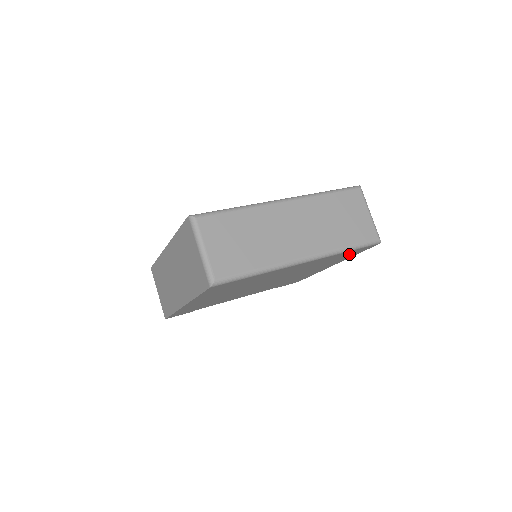
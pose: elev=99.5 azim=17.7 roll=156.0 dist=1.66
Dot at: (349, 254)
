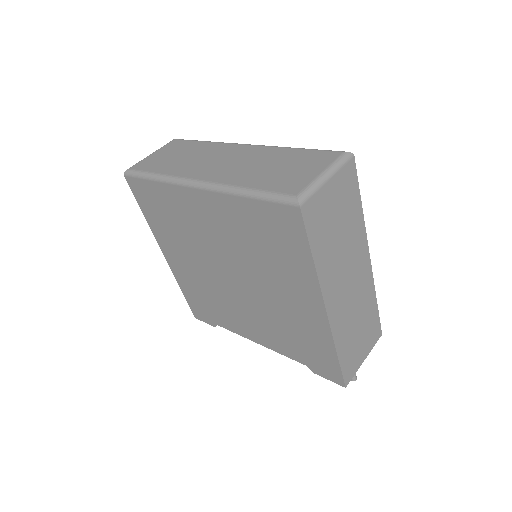
Dot at: (280, 233)
